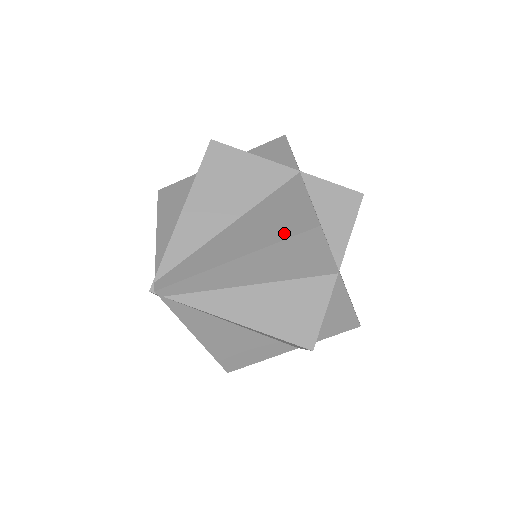
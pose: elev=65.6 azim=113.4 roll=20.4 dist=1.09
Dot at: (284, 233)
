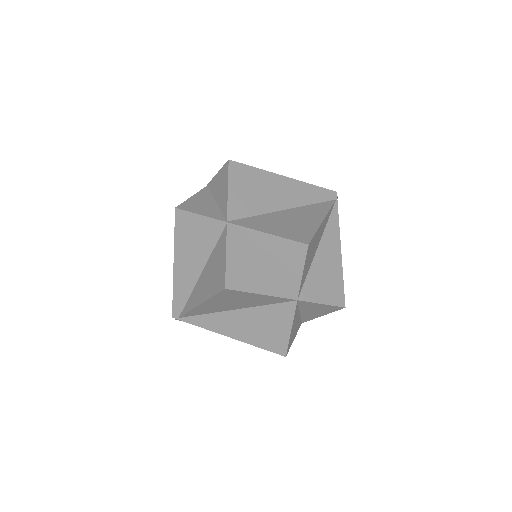
Dot at: occluded
